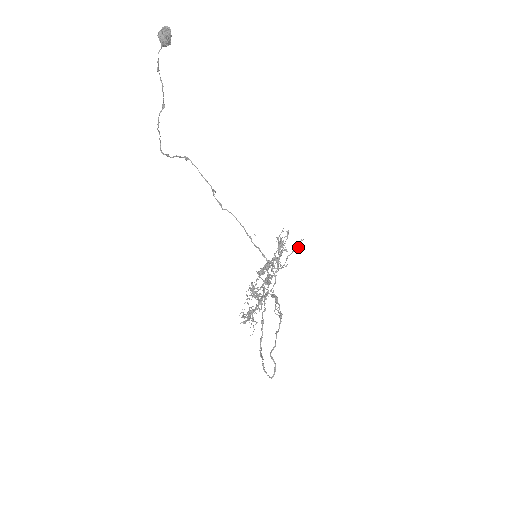
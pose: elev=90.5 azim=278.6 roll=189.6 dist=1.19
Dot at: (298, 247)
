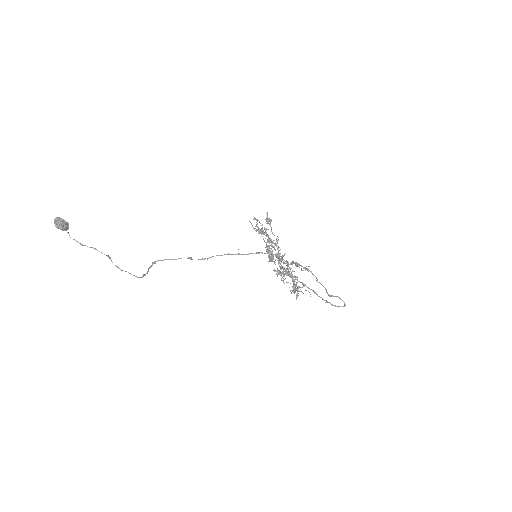
Dot at: (270, 220)
